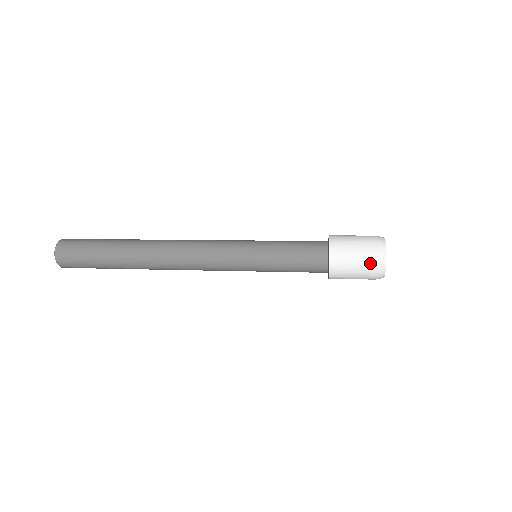
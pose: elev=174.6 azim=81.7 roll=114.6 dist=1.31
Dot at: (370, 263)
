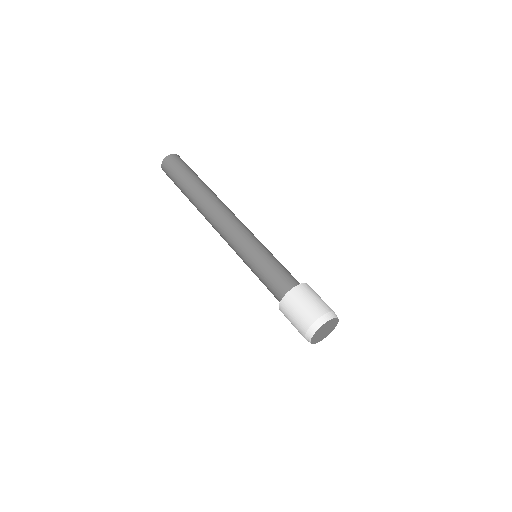
Dot at: occluded
